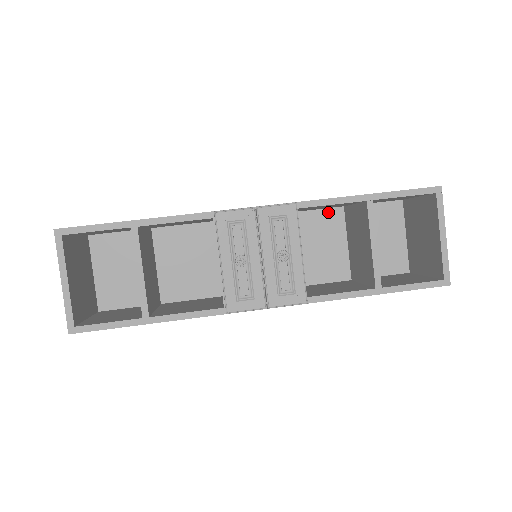
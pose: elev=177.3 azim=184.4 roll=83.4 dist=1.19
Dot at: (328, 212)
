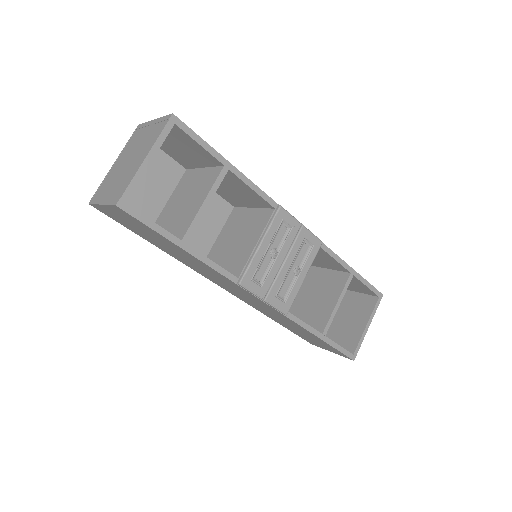
Dot at: occluded
